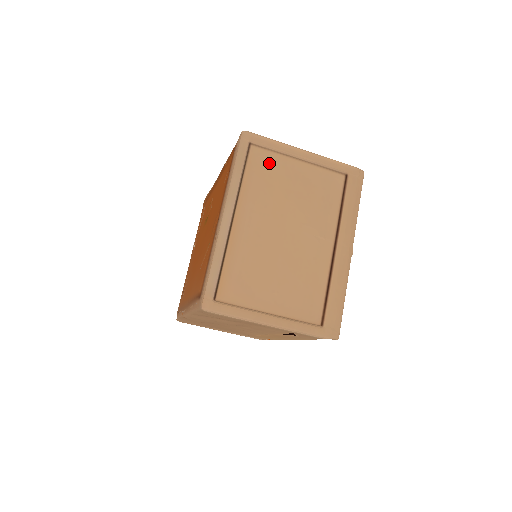
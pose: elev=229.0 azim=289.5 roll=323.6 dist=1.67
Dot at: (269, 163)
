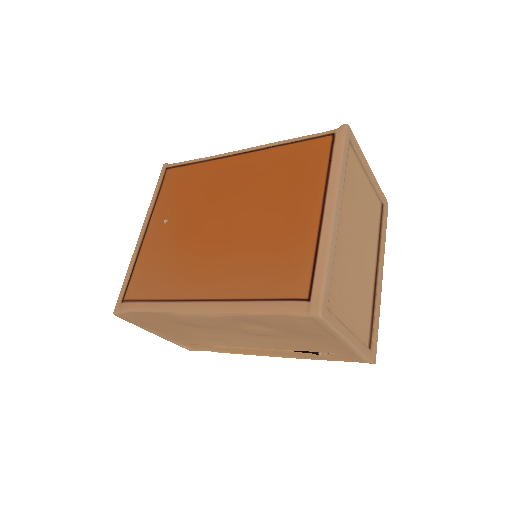
Dot at: (355, 168)
